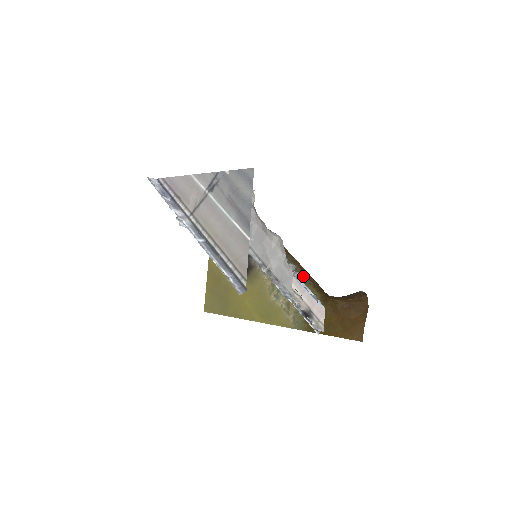
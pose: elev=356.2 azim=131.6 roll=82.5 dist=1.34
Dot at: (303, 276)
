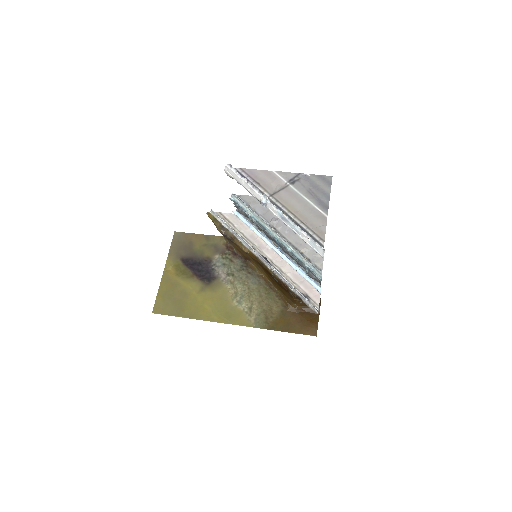
Dot at: occluded
